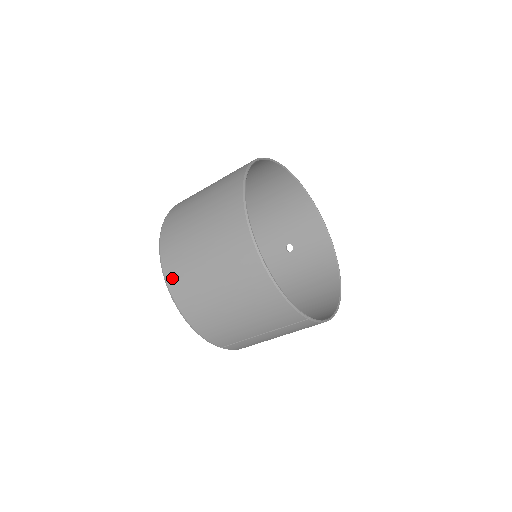
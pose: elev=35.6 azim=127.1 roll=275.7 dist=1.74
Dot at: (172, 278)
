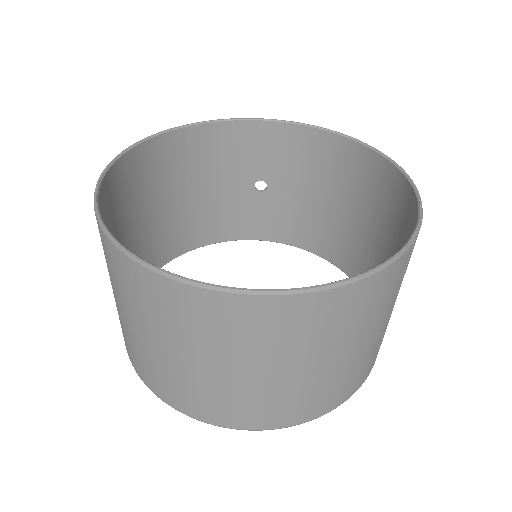
Dot at: (236, 421)
